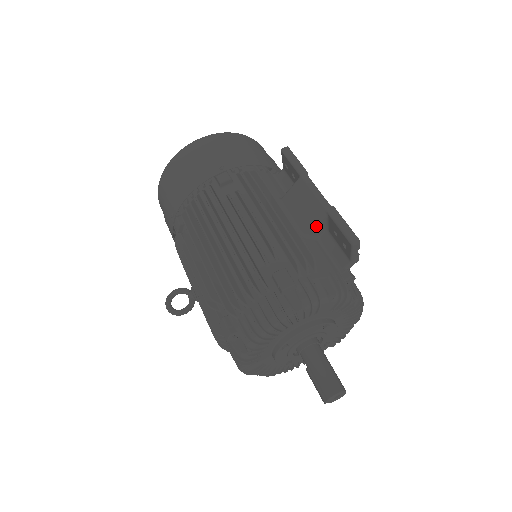
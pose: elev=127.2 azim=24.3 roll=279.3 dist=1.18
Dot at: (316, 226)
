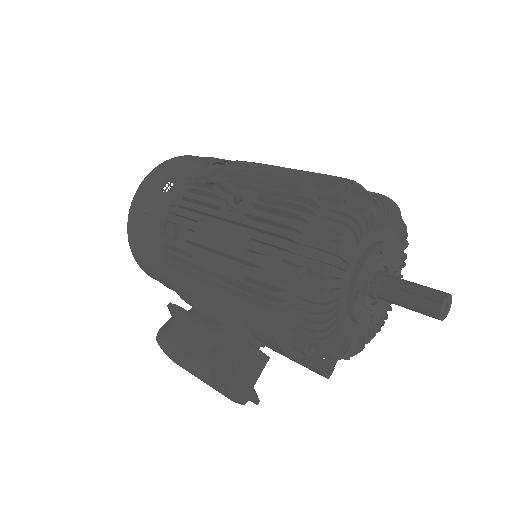
Dot at: occluded
